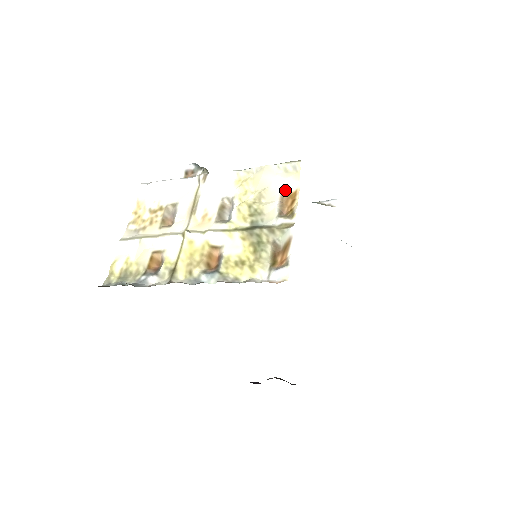
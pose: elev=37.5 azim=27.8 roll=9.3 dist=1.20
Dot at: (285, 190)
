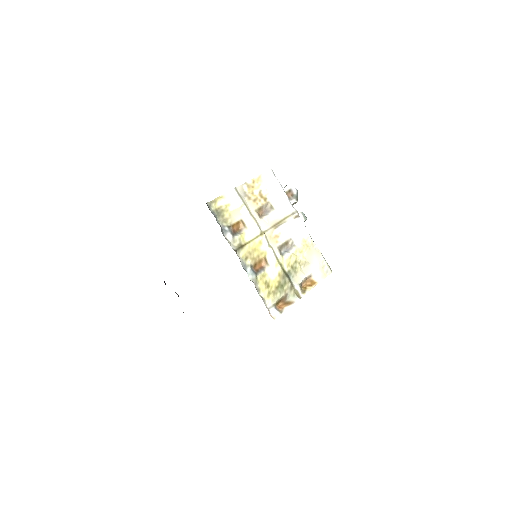
Dot at: (313, 275)
